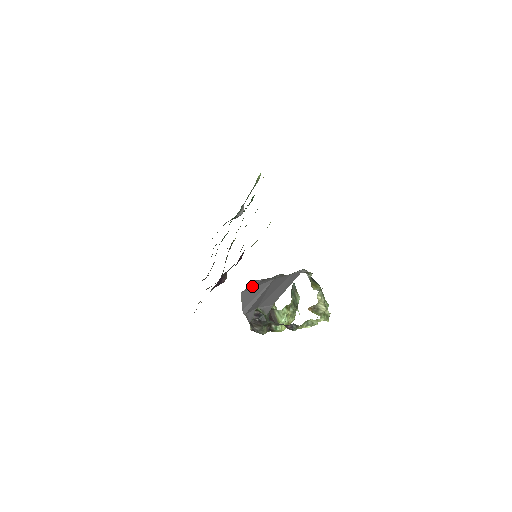
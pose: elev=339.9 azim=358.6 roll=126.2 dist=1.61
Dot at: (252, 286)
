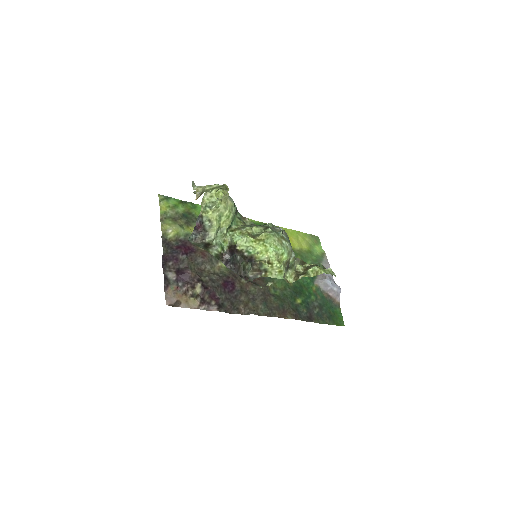
Dot at: occluded
